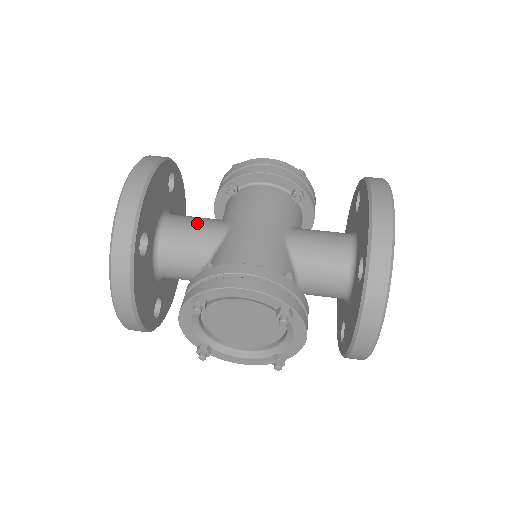
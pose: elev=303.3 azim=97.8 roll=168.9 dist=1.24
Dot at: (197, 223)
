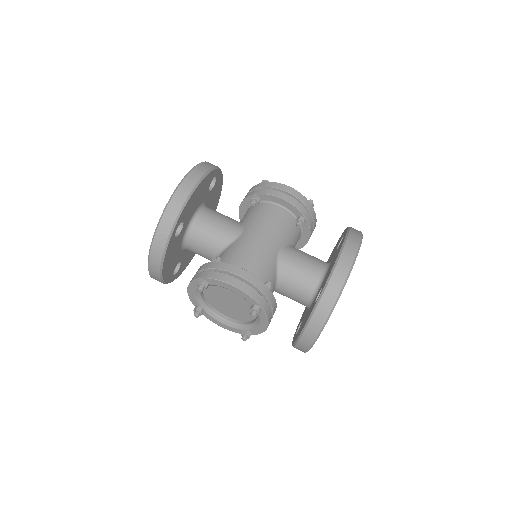
Dot at: (221, 221)
